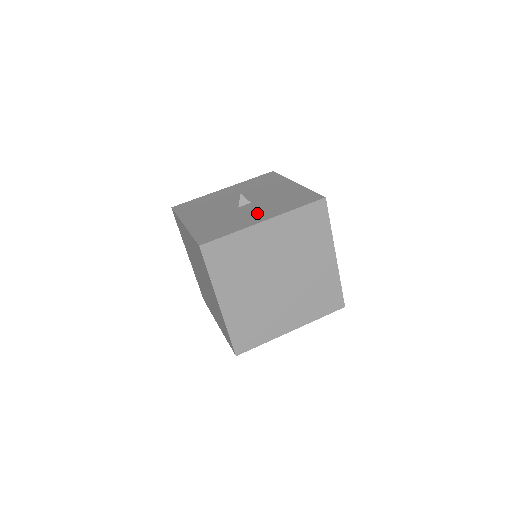
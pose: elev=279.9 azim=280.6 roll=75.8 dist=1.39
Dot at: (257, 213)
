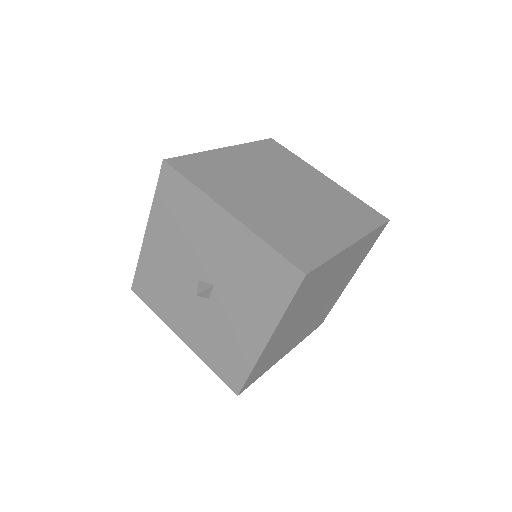
Dot at: (244, 321)
